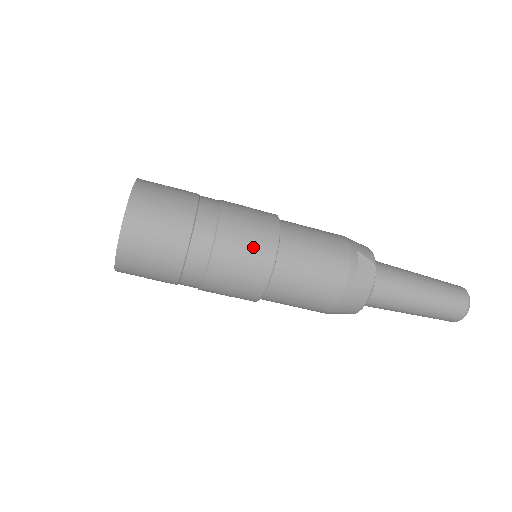
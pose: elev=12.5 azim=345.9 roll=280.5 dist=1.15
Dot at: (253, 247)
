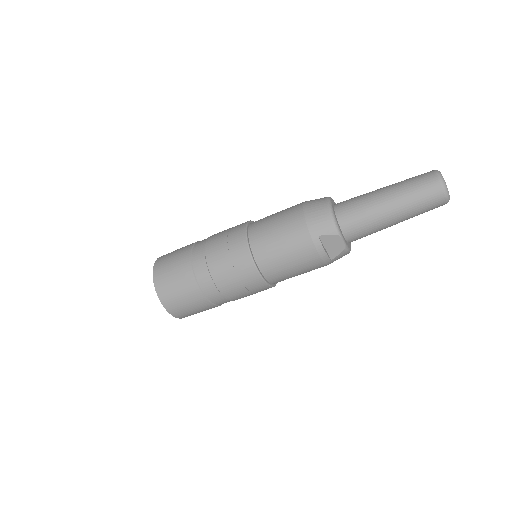
Dot at: (246, 285)
